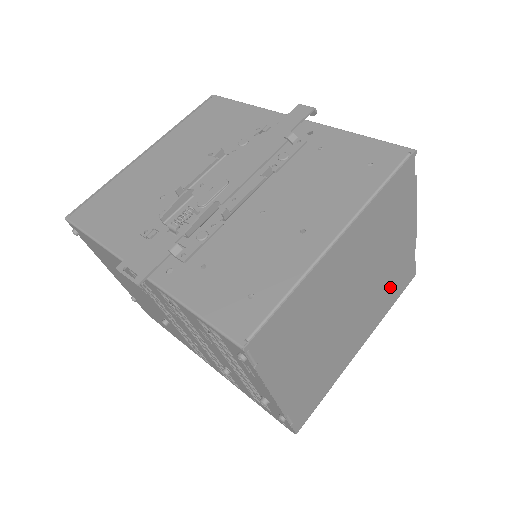
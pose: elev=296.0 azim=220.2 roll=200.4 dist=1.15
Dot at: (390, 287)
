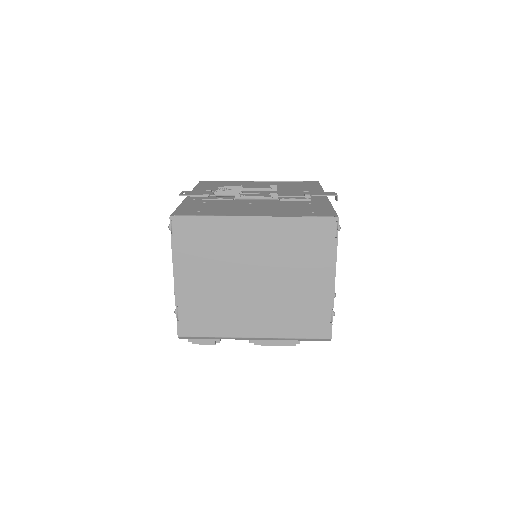
Dot at: (297, 314)
